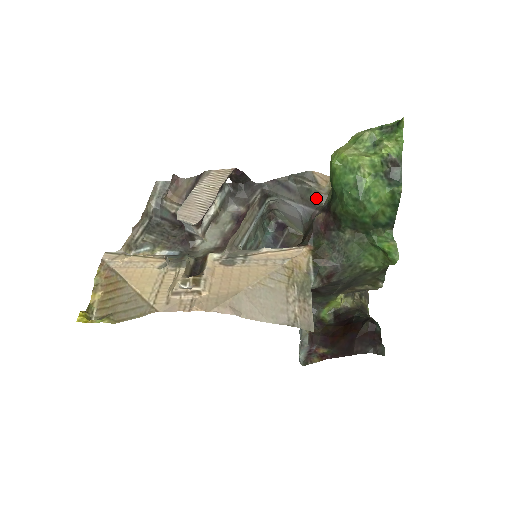
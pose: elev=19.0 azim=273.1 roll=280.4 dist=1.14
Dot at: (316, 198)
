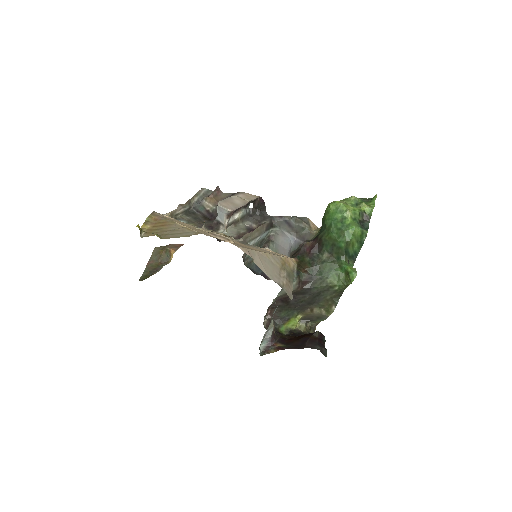
Dot at: (307, 235)
